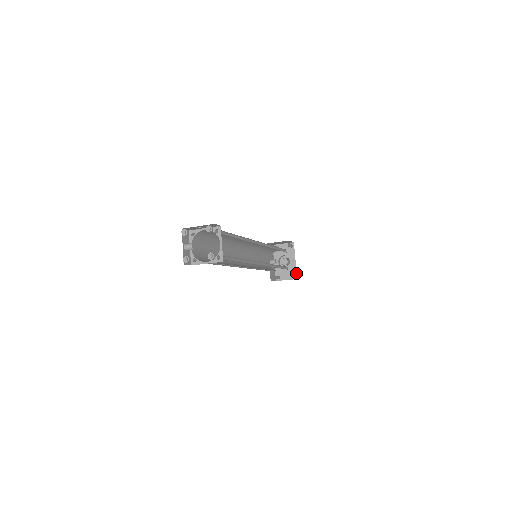
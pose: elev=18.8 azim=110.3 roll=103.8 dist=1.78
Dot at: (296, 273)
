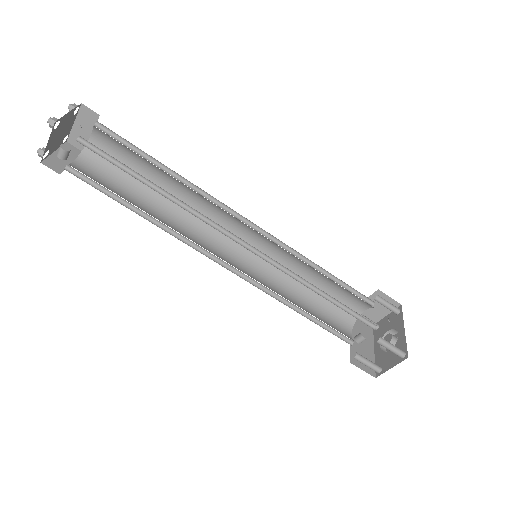
Dot at: (406, 348)
